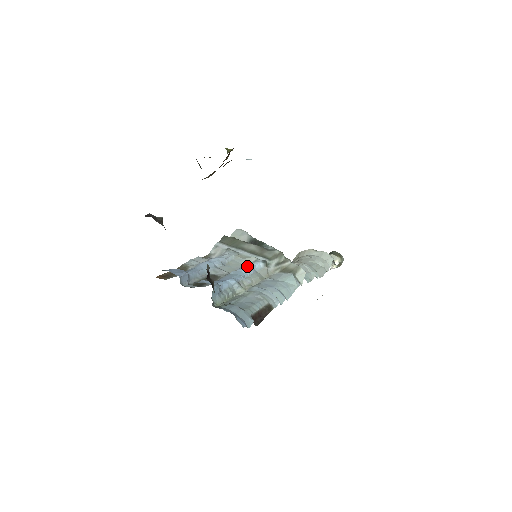
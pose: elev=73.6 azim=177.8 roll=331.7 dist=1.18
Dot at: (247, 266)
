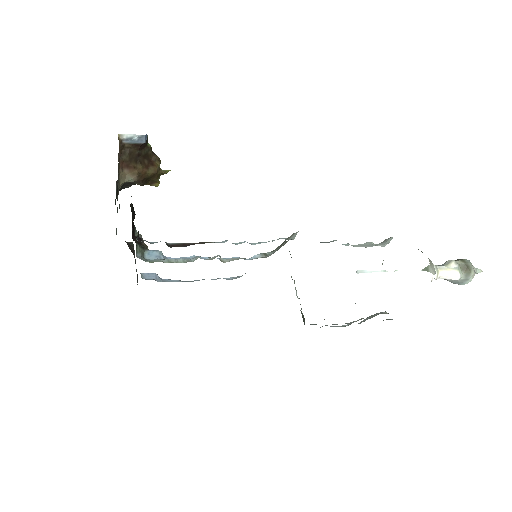
Dot at: occluded
